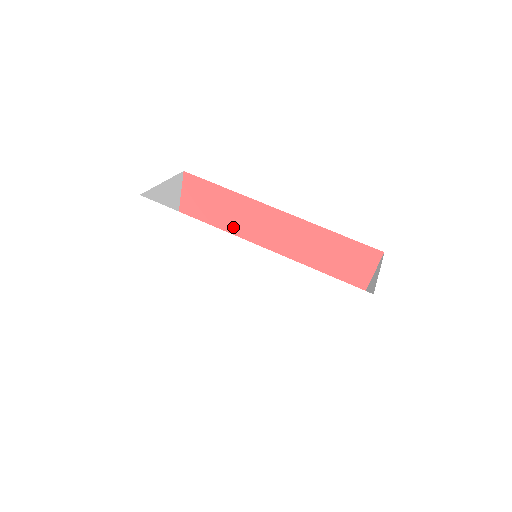
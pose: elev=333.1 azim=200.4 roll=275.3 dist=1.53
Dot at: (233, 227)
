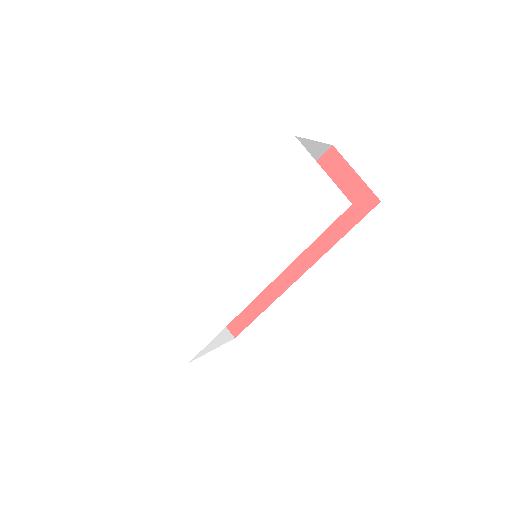
Dot at: occluded
